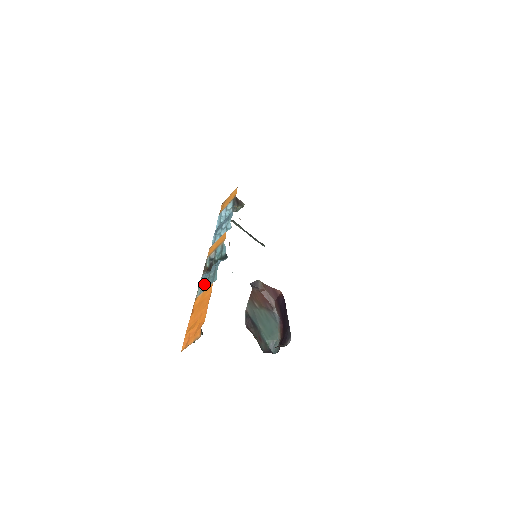
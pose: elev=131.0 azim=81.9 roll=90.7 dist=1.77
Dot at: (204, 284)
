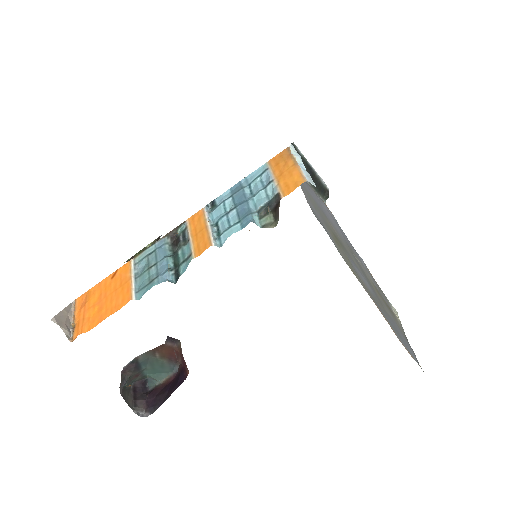
Dot at: (147, 260)
